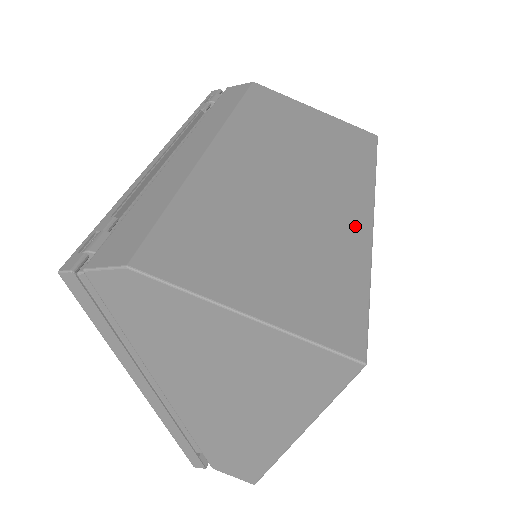
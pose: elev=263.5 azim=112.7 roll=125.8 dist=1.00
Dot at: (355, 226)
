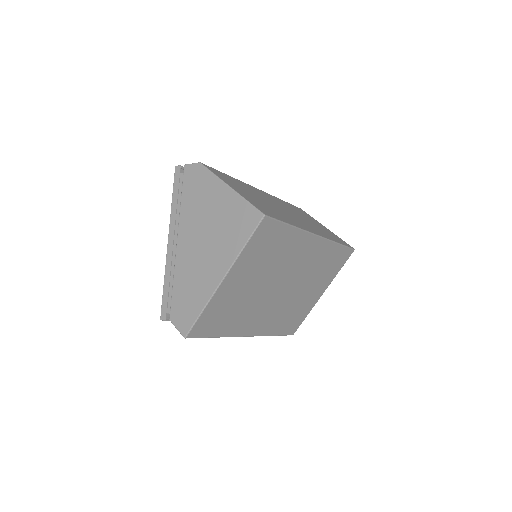
Dot at: (303, 226)
